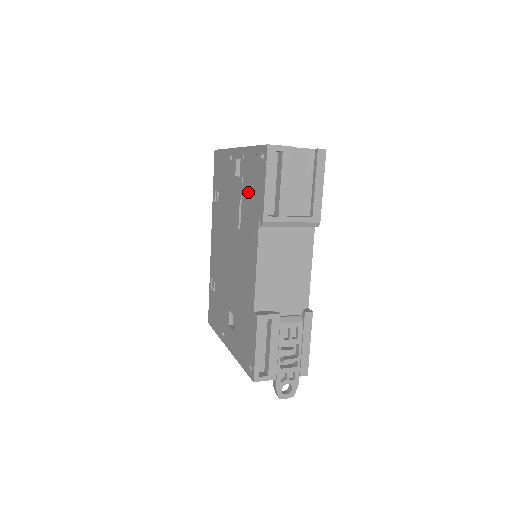
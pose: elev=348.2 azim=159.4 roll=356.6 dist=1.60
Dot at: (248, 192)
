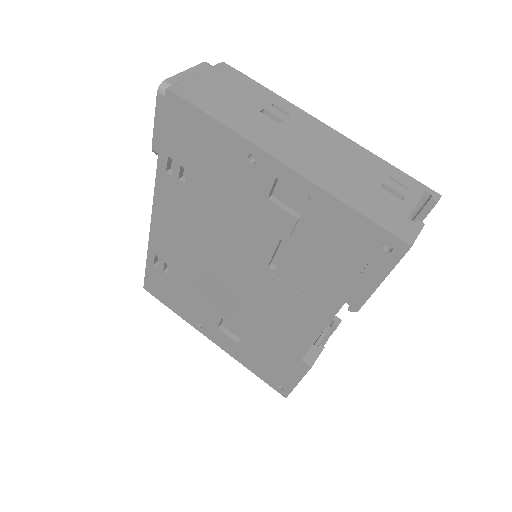
Dot at: (316, 252)
